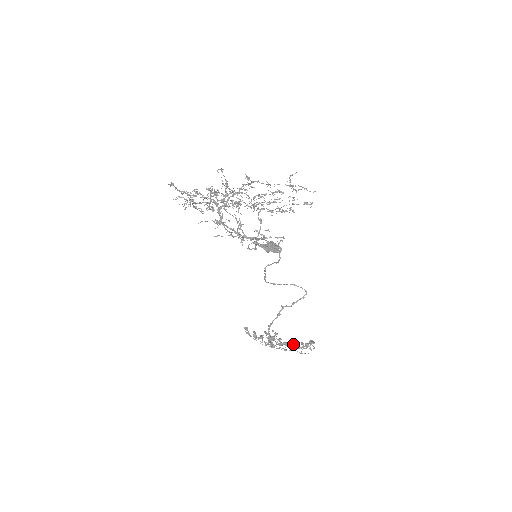
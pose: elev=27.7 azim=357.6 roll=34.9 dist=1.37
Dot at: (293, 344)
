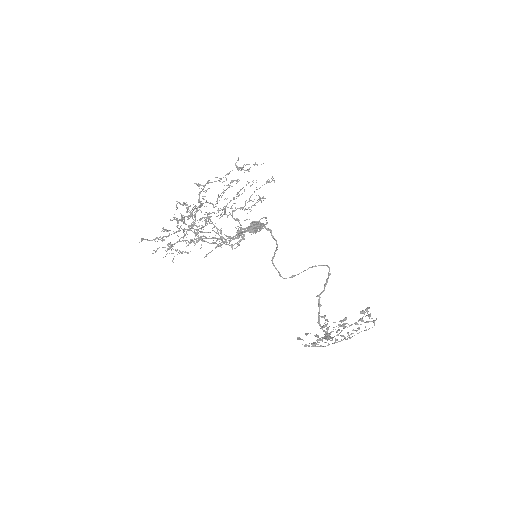
Dot at: (356, 331)
